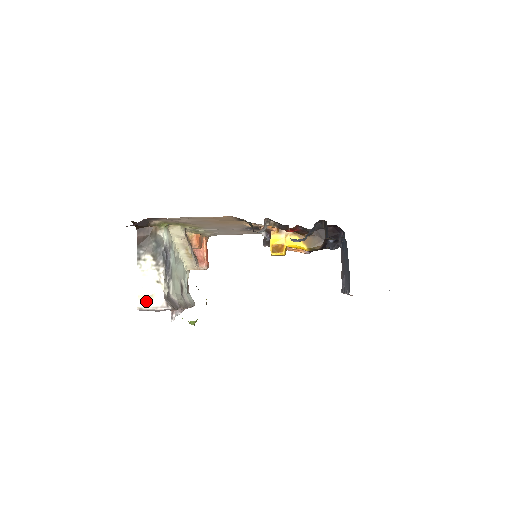
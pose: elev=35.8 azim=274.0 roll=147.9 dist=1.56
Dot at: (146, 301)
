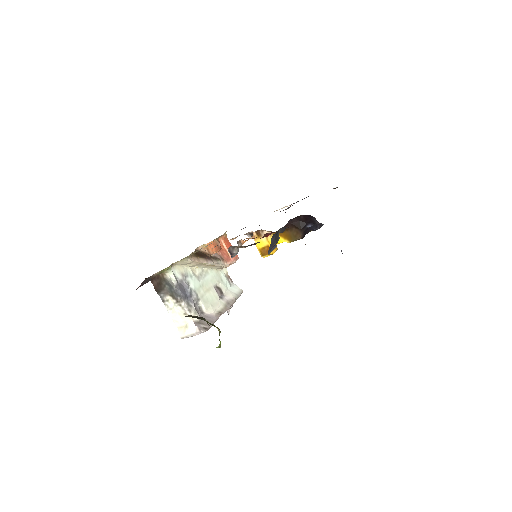
Dot at: (184, 331)
